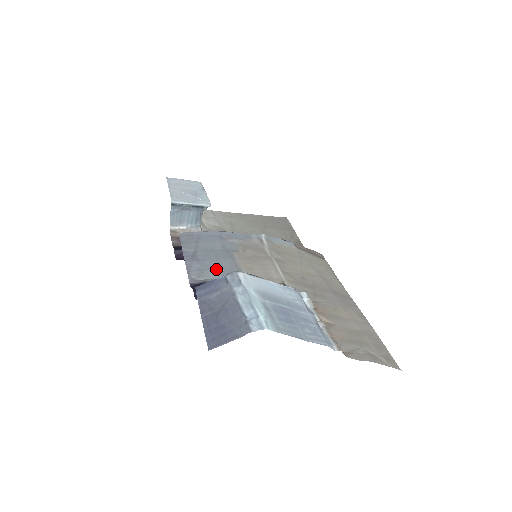
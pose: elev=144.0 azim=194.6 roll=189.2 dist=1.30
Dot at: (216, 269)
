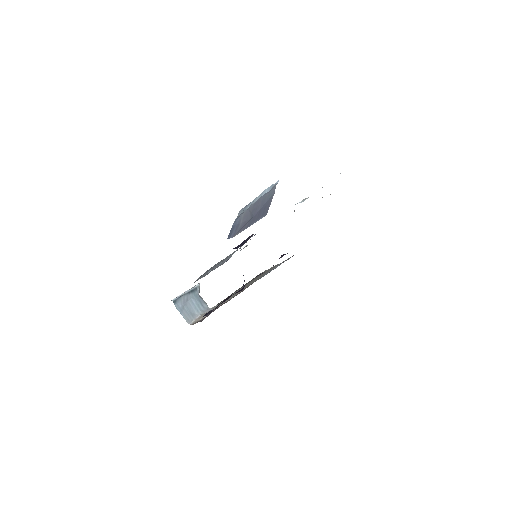
Dot at: occluded
